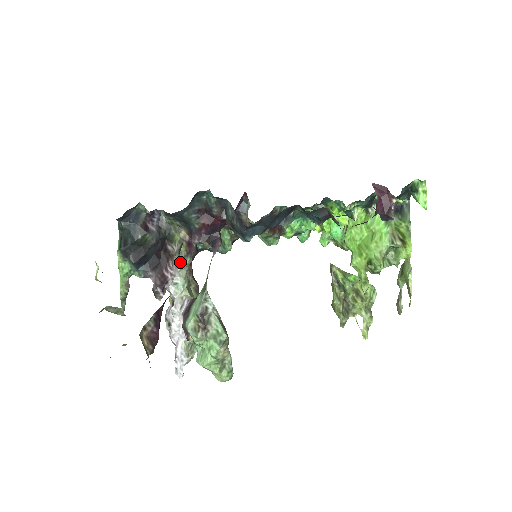
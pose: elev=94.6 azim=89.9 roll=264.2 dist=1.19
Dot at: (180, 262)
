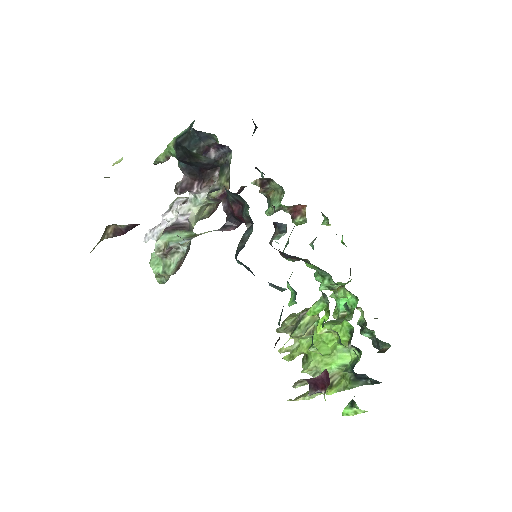
Dot at: occluded
